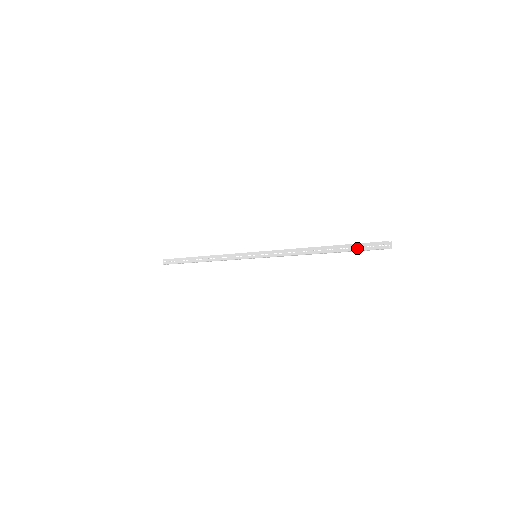
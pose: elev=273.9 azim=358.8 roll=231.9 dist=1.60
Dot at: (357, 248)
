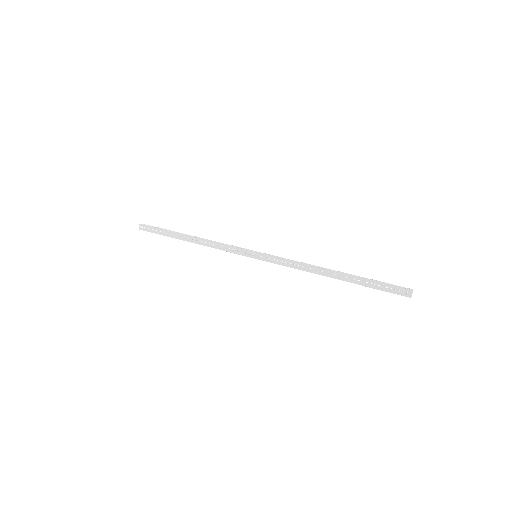
Dot at: (375, 286)
